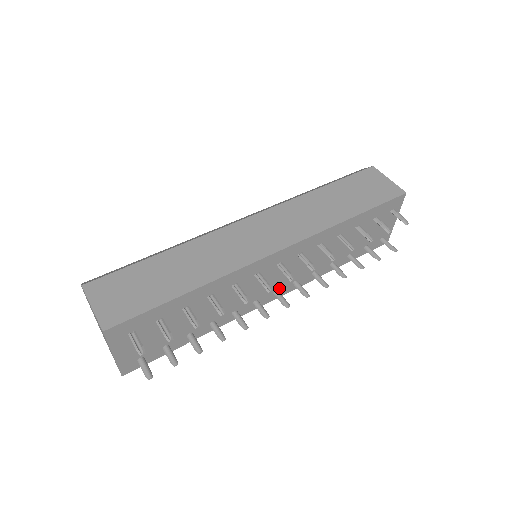
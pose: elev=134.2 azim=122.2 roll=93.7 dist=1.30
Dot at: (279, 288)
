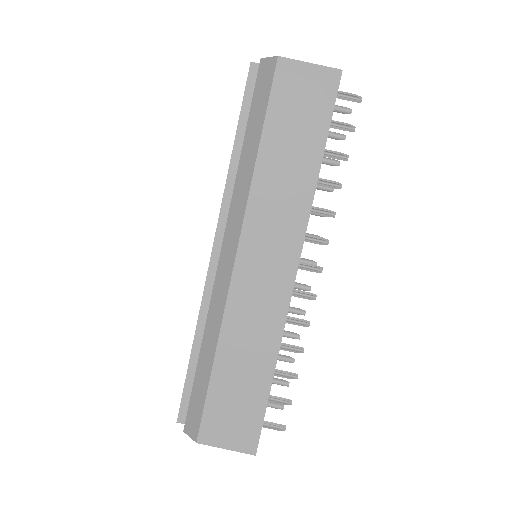
Dot at: occluded
